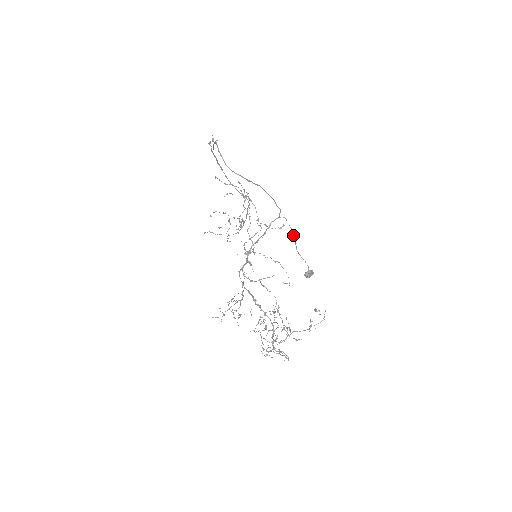
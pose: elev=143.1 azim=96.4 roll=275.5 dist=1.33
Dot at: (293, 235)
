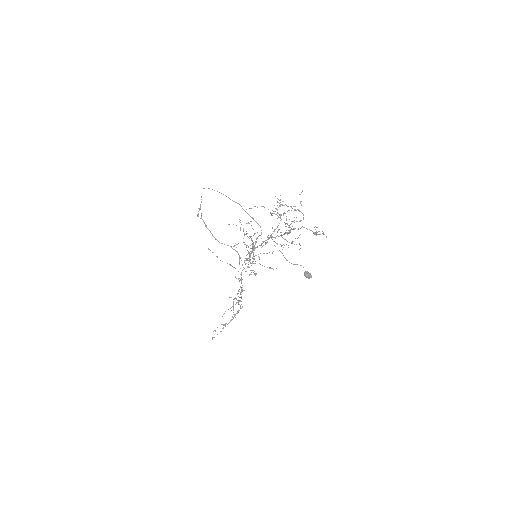
Dot at: (280, 251)
